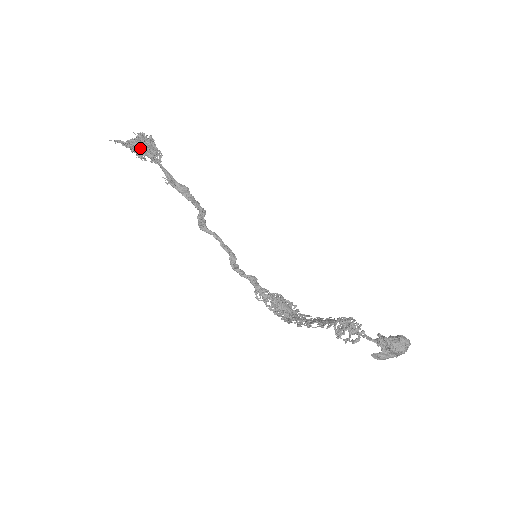
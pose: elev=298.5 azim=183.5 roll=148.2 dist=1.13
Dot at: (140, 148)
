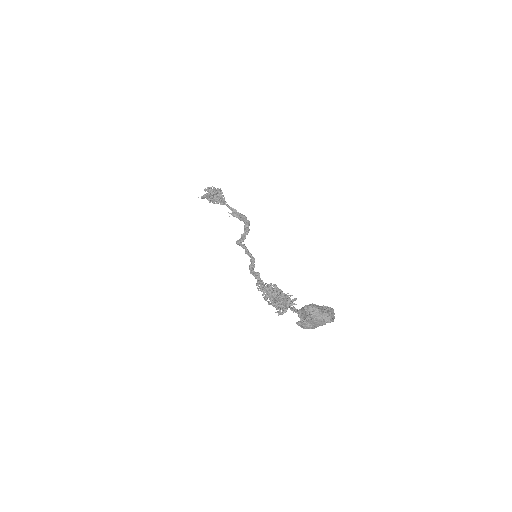
Dot at: occluded
